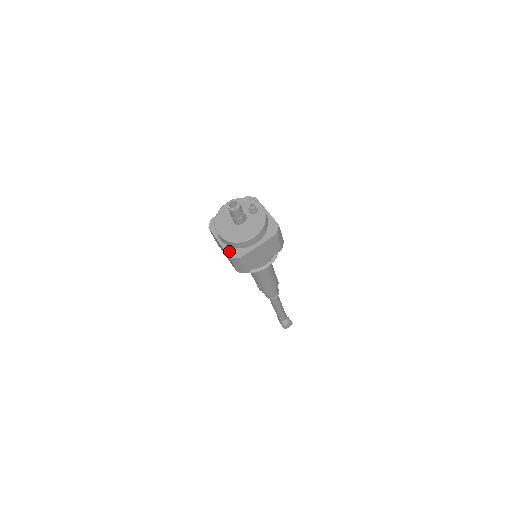
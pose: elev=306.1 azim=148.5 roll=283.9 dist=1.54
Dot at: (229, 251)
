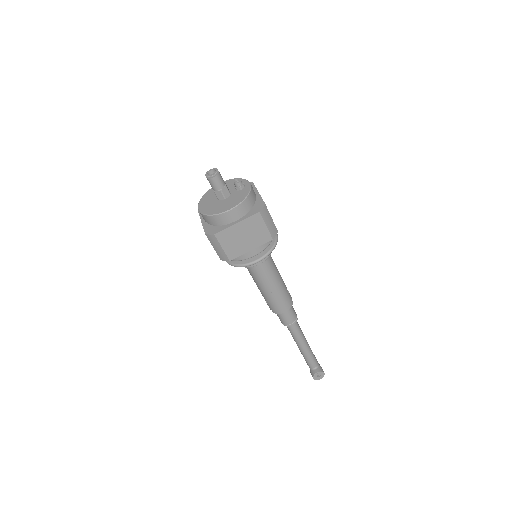
Dot at: (207, 228)
